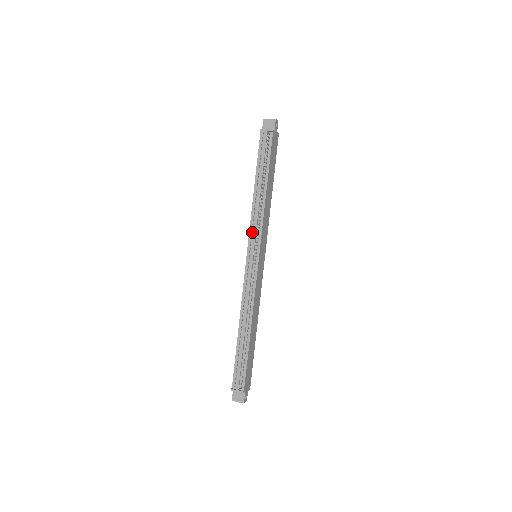
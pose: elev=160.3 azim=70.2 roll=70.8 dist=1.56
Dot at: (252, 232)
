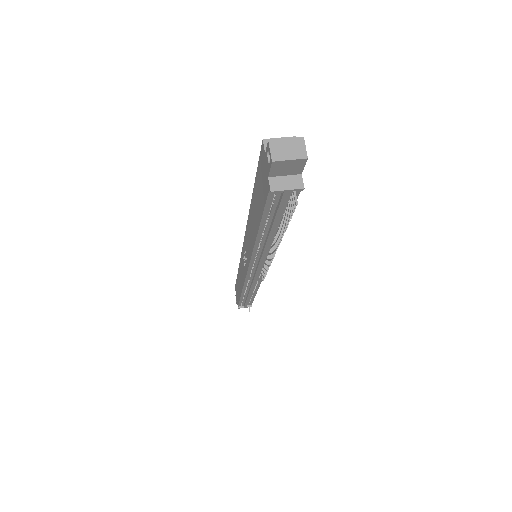
Dot at: (255, 260)
